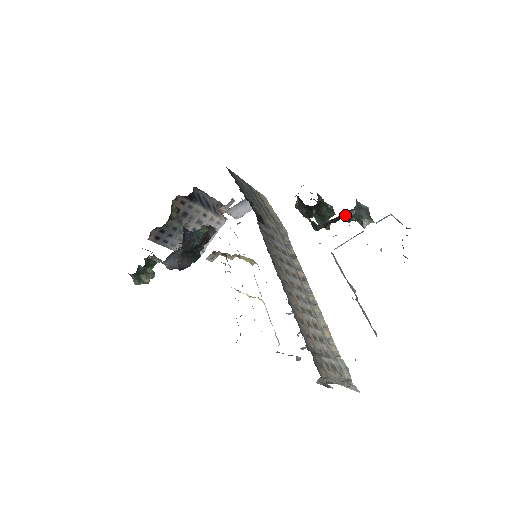
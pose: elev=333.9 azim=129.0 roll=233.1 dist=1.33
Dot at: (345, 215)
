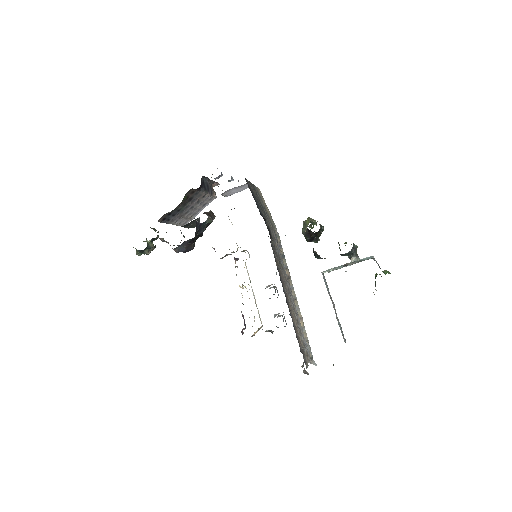
Dot at: (343, 254)
